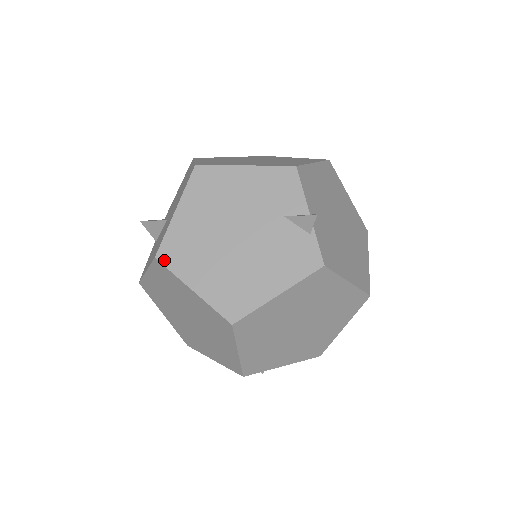
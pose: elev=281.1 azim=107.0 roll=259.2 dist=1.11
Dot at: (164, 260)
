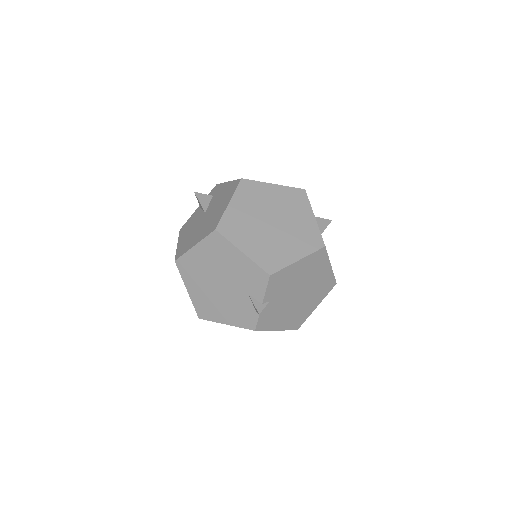
Dot at: (179, 266)
